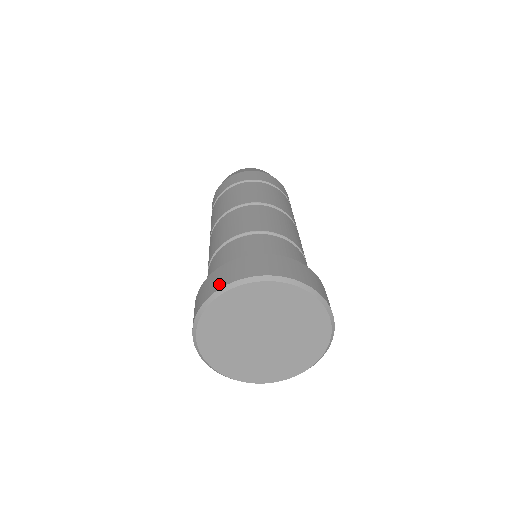
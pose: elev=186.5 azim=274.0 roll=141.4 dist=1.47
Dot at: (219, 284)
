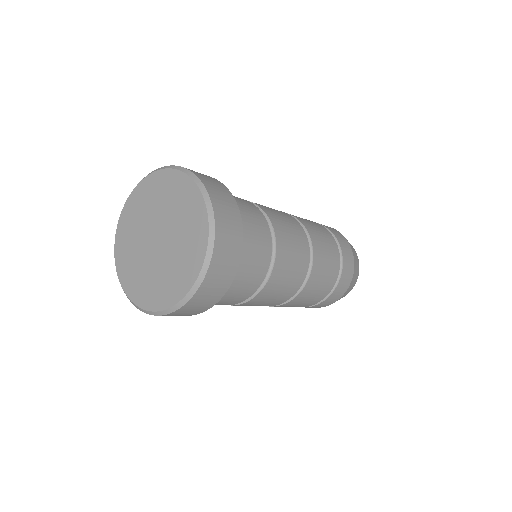
Dot at: occluded
